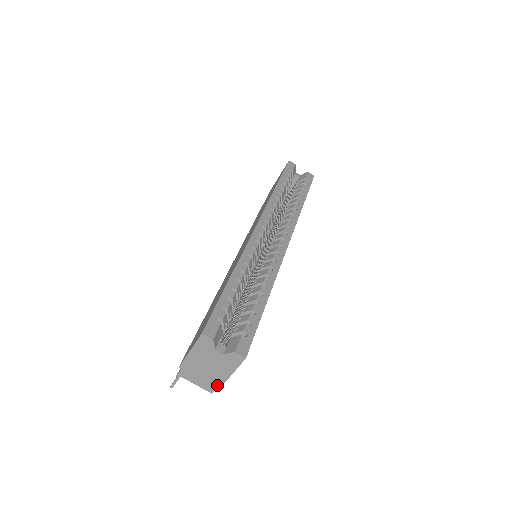
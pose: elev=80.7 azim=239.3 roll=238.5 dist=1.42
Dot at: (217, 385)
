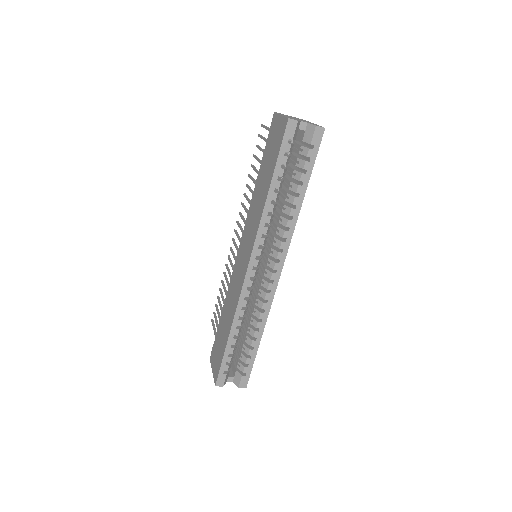
Dot at: occluded
